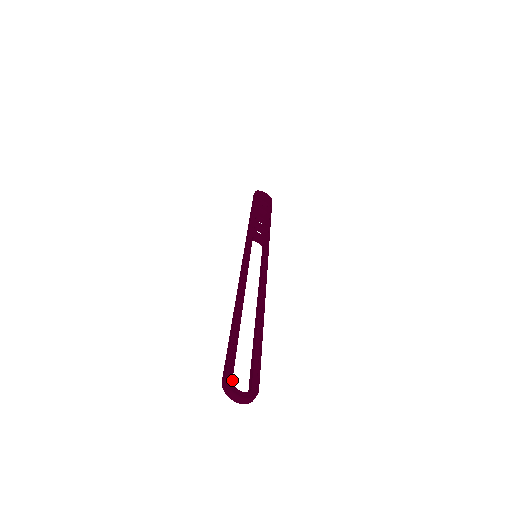
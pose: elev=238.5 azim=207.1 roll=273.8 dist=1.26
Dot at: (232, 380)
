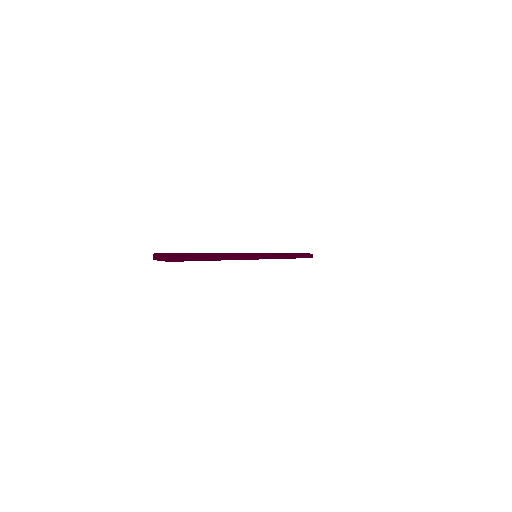
Dot at: occluded
